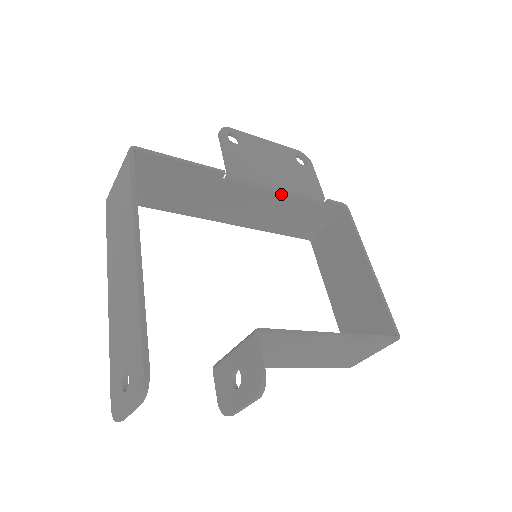
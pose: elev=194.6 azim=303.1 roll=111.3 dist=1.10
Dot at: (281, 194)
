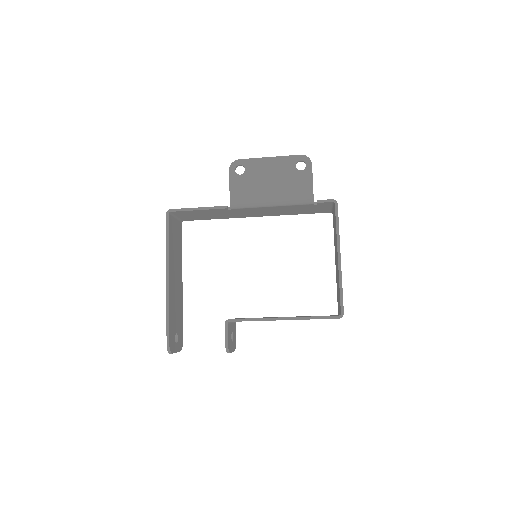
Dot at: (275, 206)
